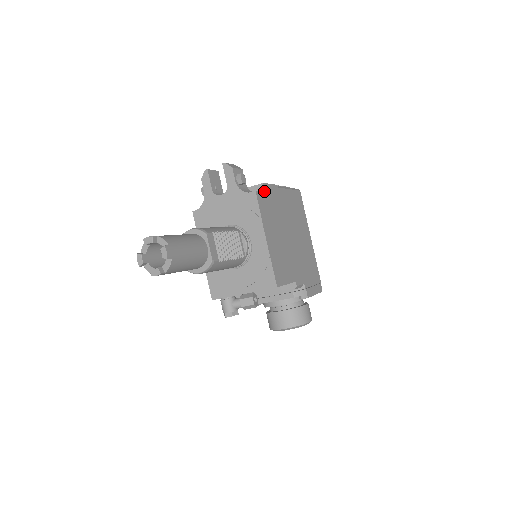
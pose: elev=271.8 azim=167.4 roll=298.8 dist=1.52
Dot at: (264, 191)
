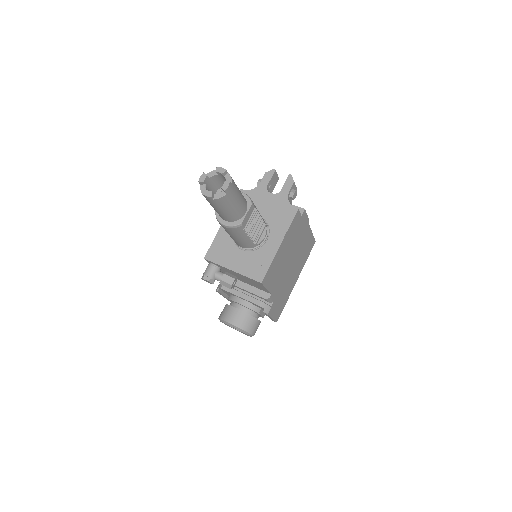
Dot at: (301, 215)
